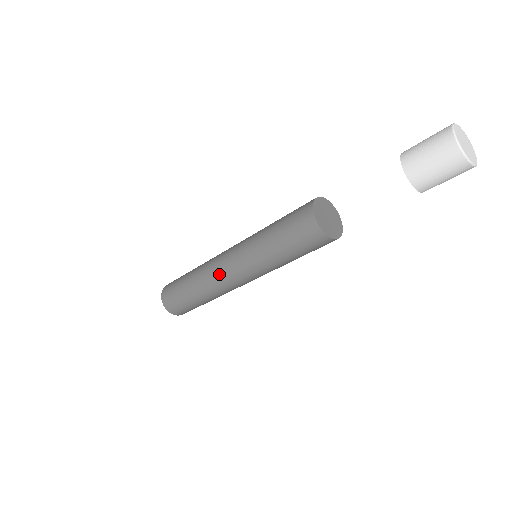
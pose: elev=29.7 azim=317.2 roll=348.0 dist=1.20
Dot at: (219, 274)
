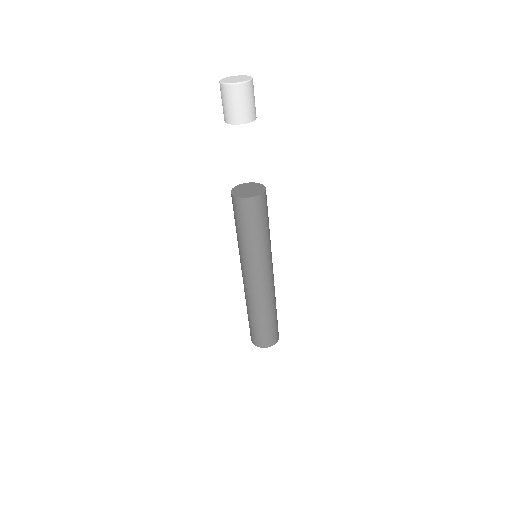
Dot at: occluded
